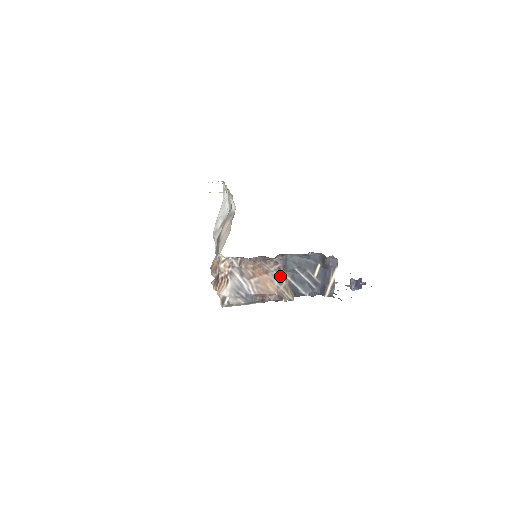
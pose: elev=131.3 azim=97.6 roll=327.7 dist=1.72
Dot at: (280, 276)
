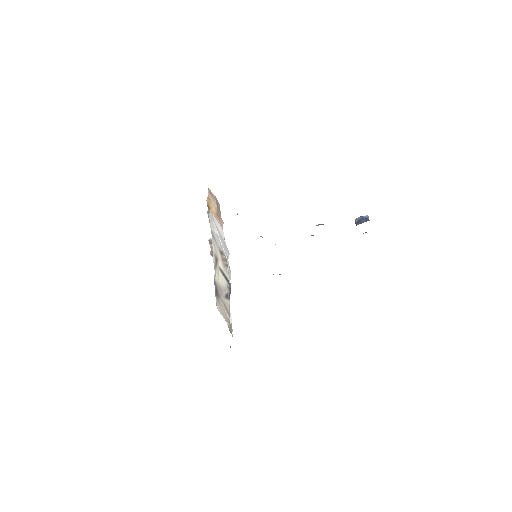
Dot at: occluded
